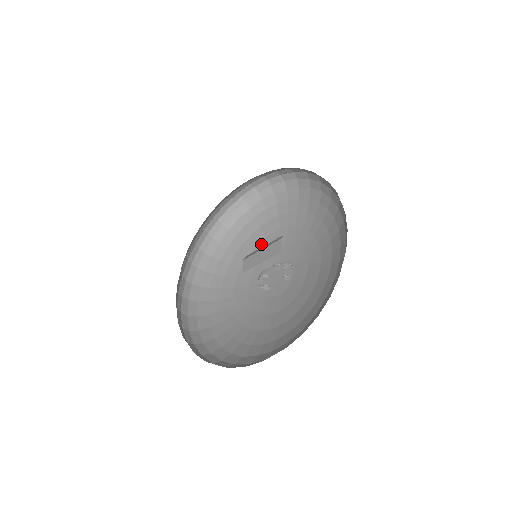
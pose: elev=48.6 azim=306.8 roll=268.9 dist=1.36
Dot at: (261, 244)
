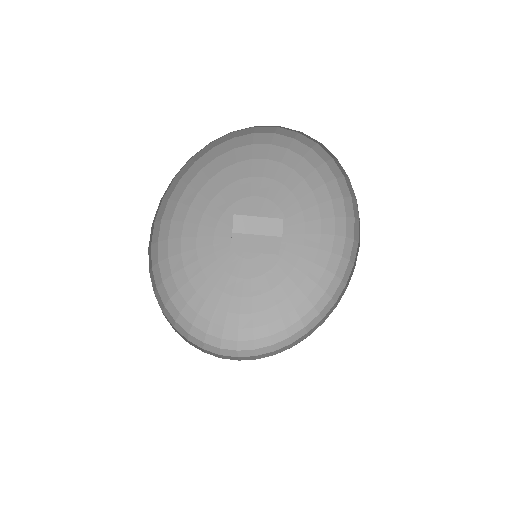
Dot at: (244, 182)
